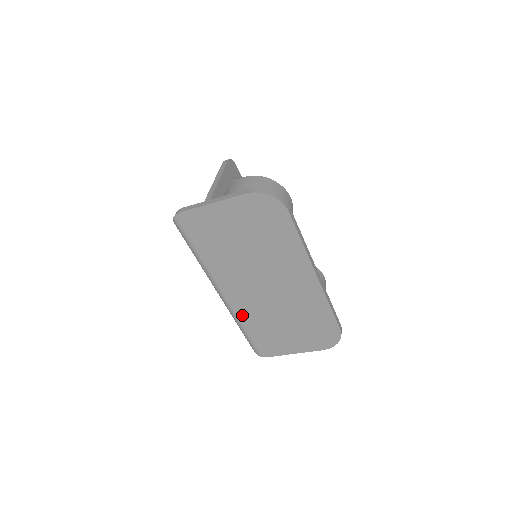
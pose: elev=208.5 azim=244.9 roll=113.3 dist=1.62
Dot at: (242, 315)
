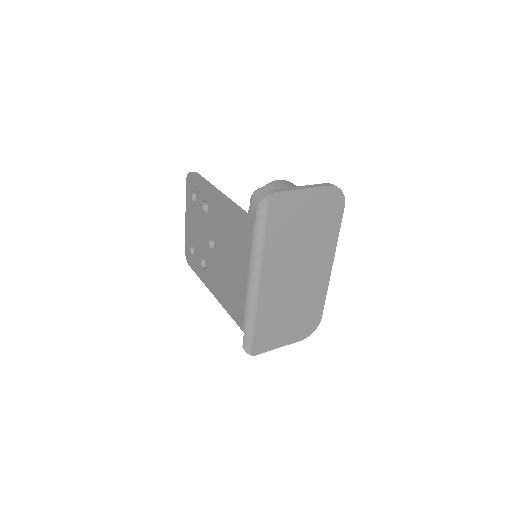
Dot at: (262, 306)
